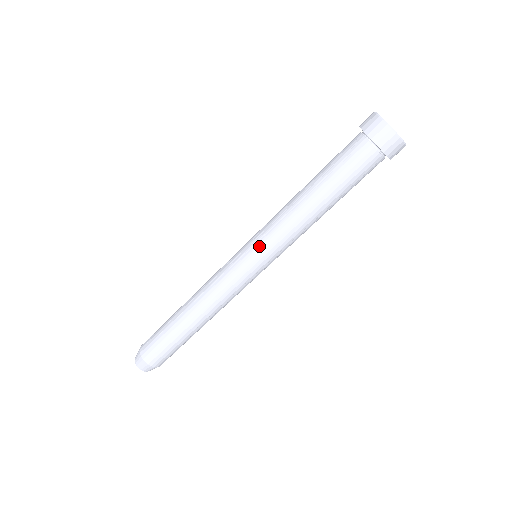
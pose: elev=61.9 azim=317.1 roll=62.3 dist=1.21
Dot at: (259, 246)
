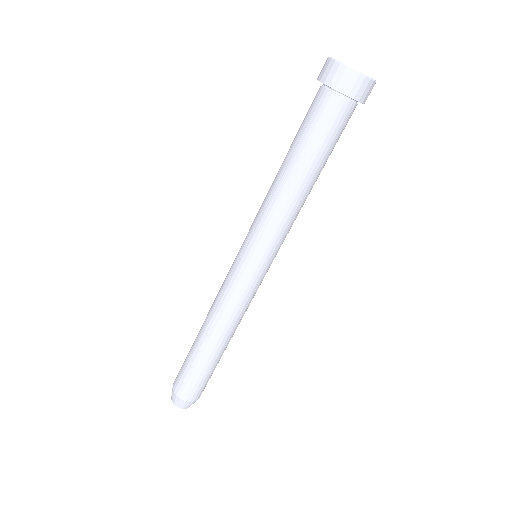
Dot at: (259, 248)
